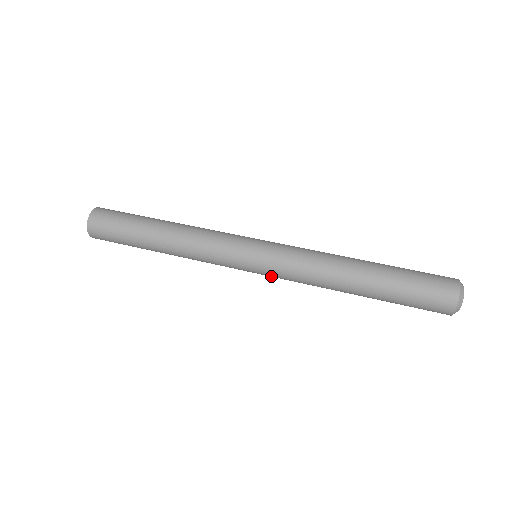
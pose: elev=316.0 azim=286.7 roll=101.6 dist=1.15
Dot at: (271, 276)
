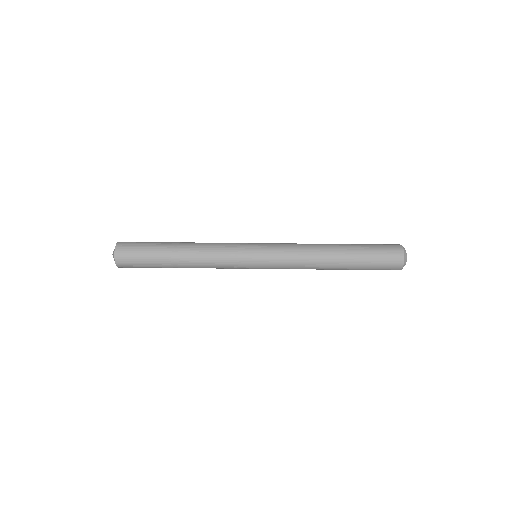
Dot at: occluded
